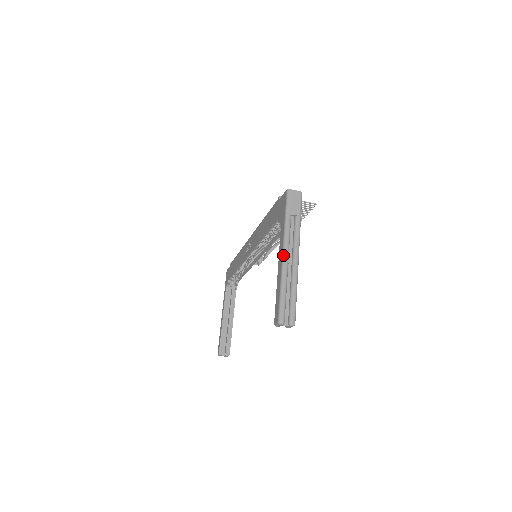
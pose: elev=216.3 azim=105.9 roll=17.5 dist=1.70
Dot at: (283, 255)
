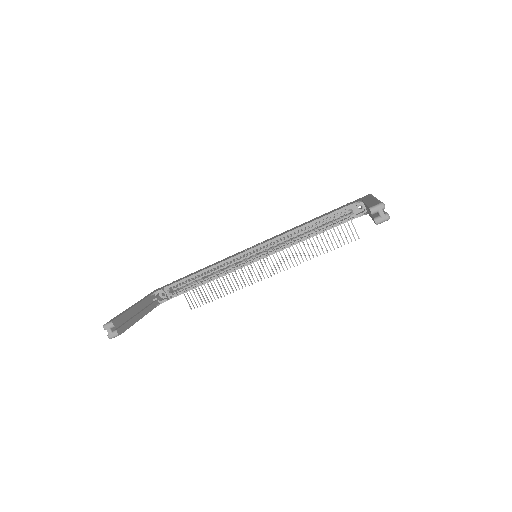
Dot at: occluded
